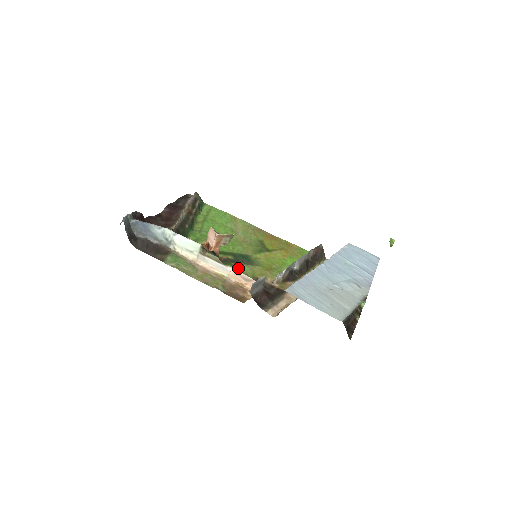
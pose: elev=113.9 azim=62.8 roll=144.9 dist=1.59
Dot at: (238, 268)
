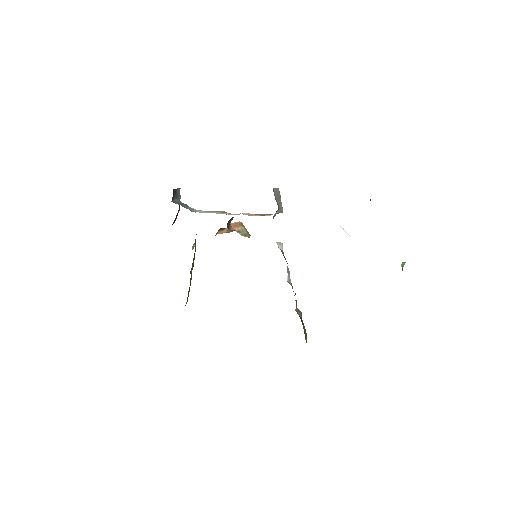
Dot at: occluded
